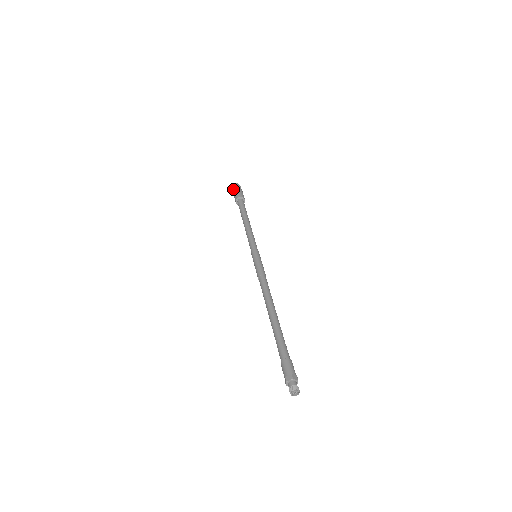
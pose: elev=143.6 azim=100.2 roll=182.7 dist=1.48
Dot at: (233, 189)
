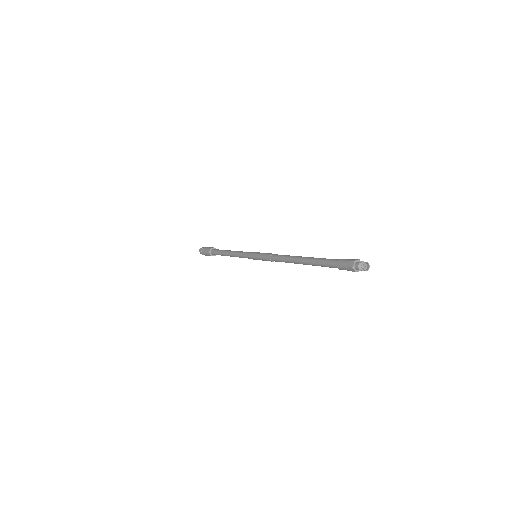
Dot at: (201, 252)
